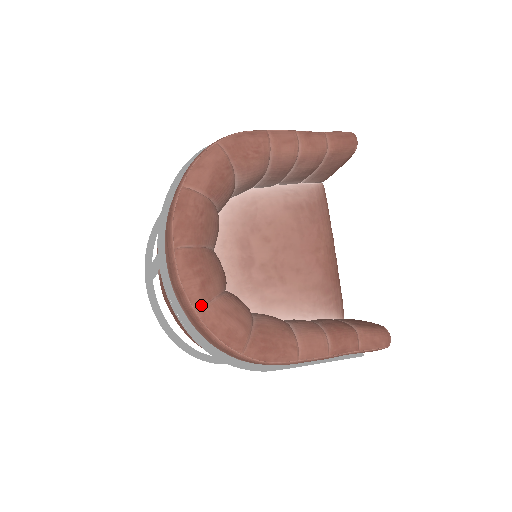
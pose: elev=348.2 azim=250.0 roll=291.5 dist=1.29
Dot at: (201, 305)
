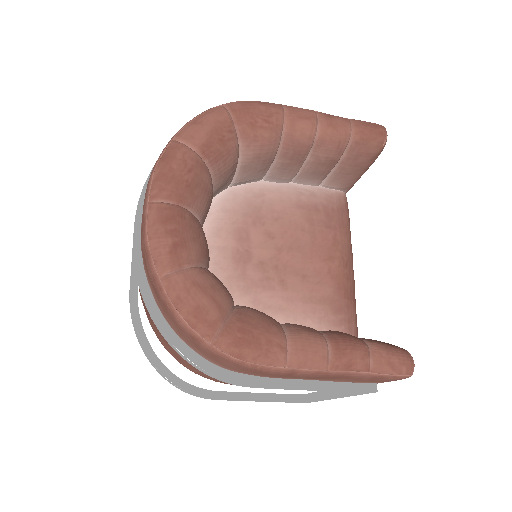
Dot at: (168, 271)
